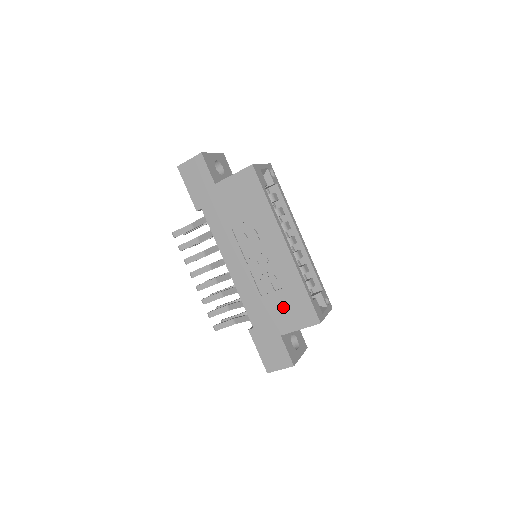
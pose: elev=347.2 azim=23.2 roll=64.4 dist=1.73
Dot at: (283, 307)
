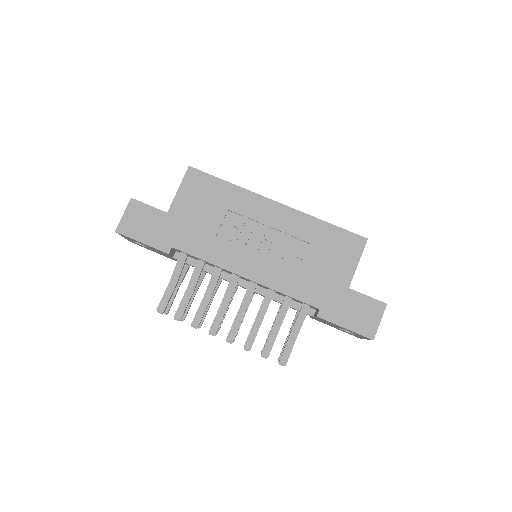
Dot at: (325, 259)
